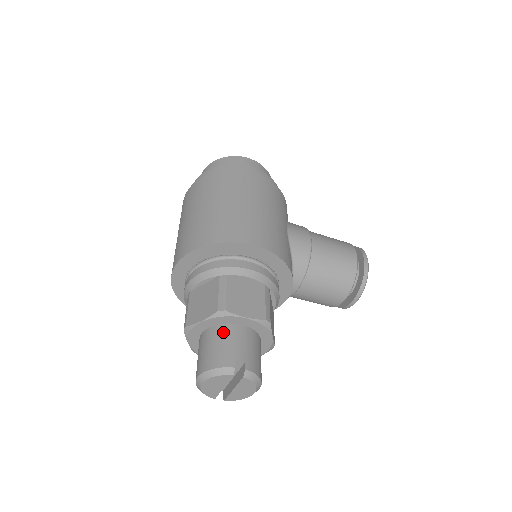
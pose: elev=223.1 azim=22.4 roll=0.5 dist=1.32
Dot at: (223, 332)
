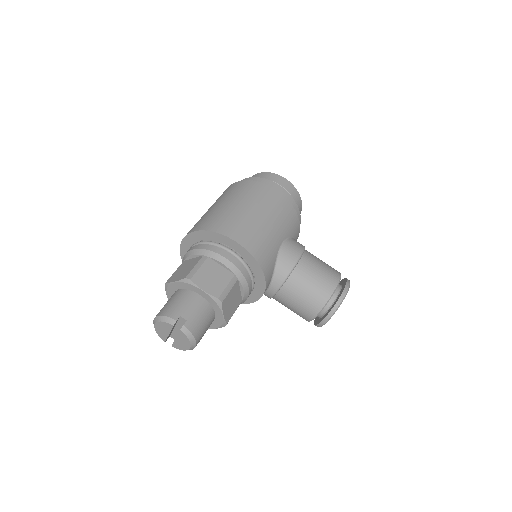
Dot at: (184, 295)
